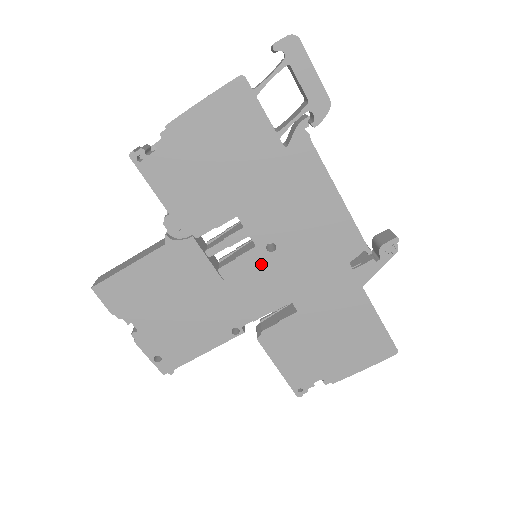
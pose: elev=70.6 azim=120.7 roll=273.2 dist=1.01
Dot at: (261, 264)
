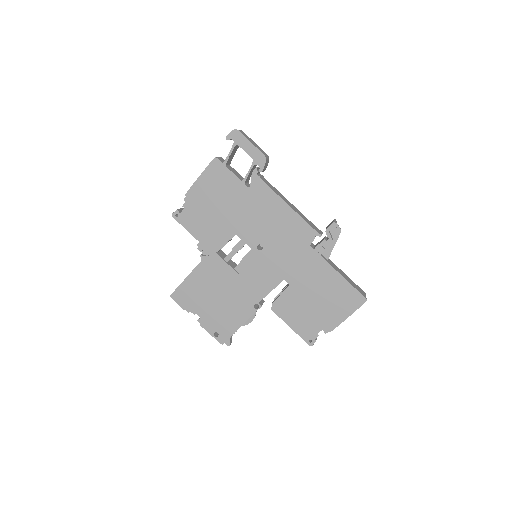
Dot at: (258, 259)
